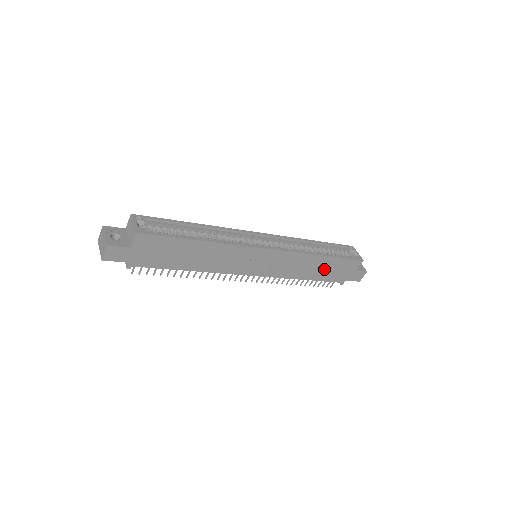
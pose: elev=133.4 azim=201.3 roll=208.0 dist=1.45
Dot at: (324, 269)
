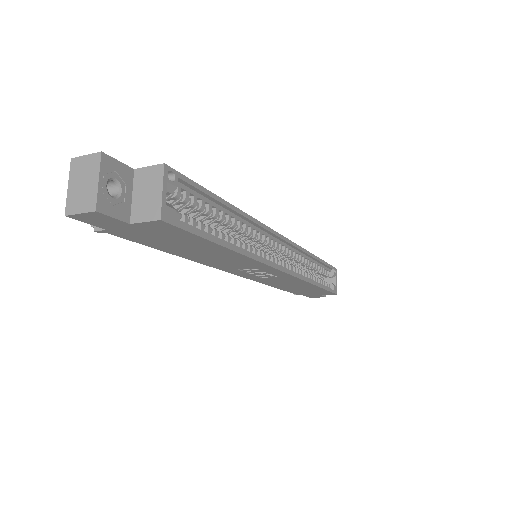
Dot at: (300, 288)
